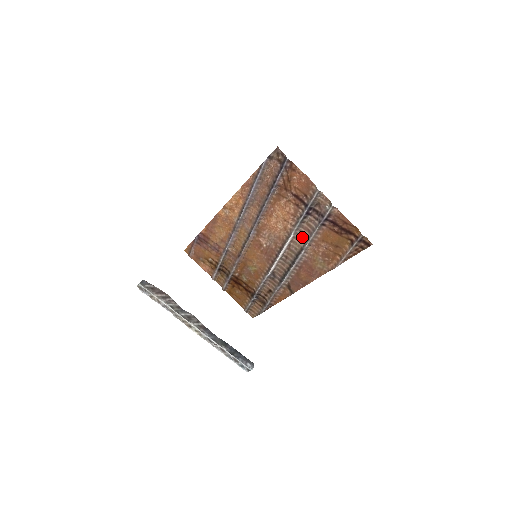
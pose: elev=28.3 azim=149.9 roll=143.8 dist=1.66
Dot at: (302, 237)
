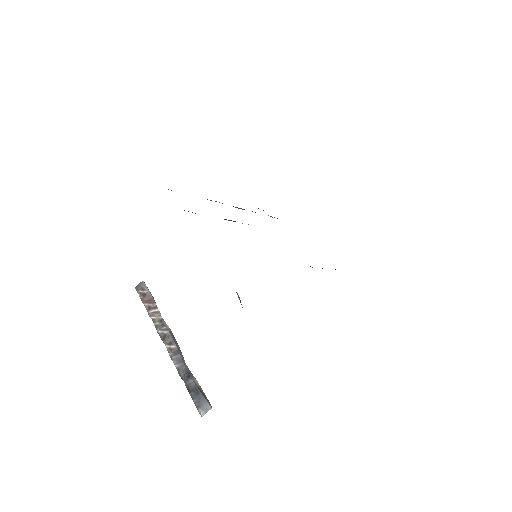
Dot at: occluded
